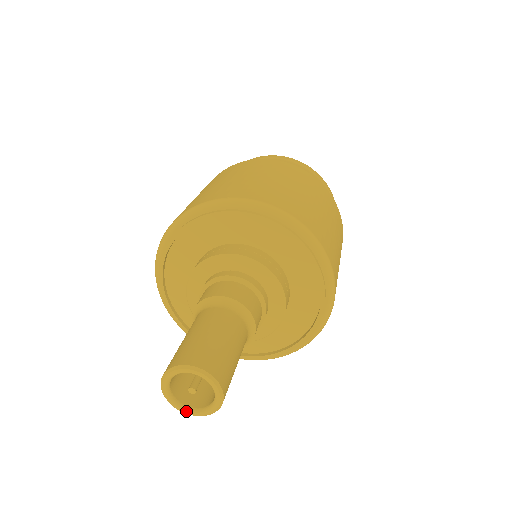
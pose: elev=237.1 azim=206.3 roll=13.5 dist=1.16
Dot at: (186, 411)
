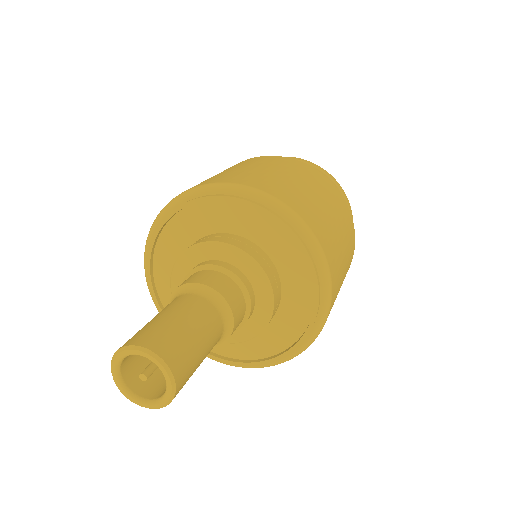
Dot at: (152, 405)
